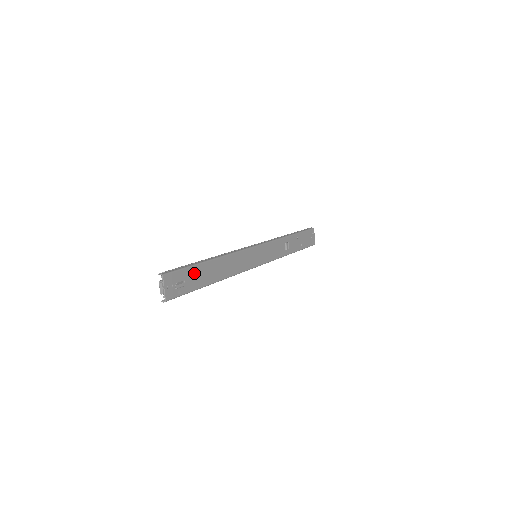
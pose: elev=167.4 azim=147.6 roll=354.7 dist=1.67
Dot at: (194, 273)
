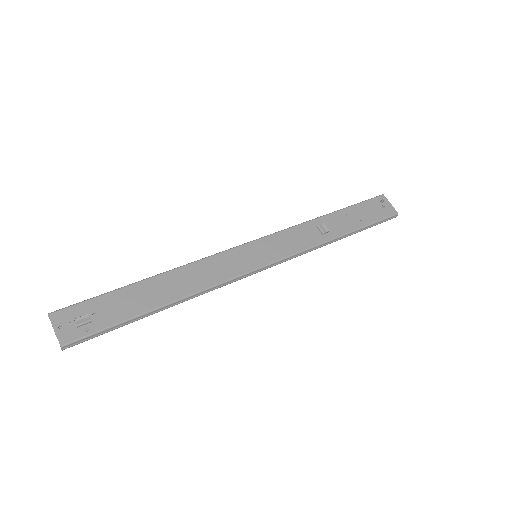
Dot at: (115, 301)
